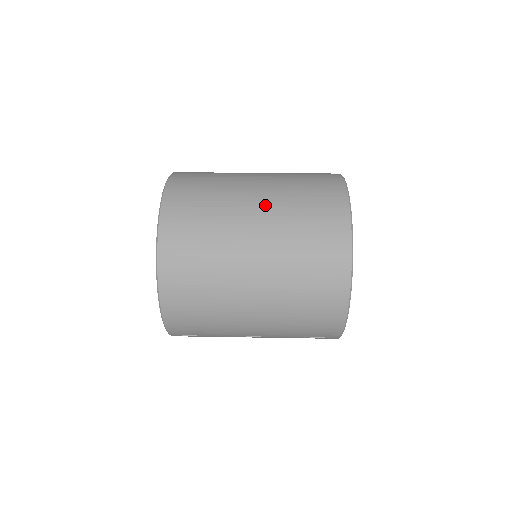
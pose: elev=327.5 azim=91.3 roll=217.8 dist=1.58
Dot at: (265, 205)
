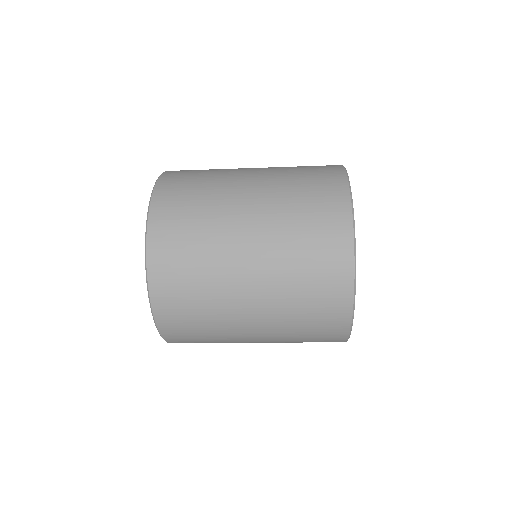
Dot at: (261, 174)
